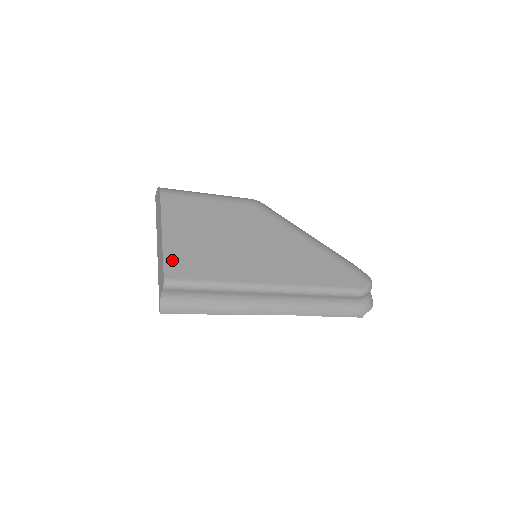
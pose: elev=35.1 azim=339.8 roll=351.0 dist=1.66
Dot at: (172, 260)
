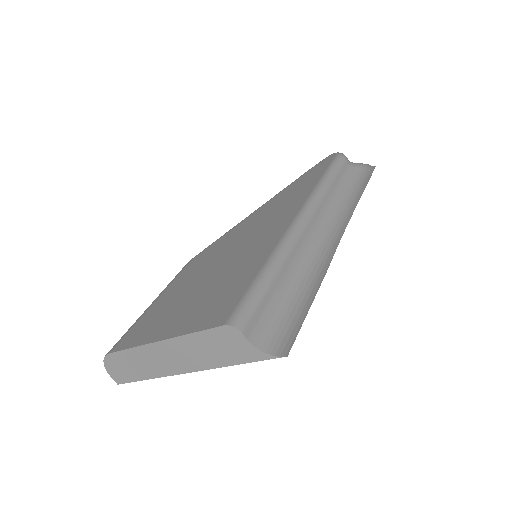
Dot at: (204, 321)
